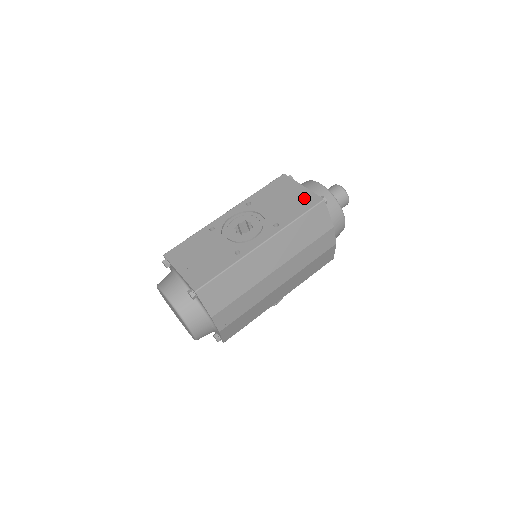
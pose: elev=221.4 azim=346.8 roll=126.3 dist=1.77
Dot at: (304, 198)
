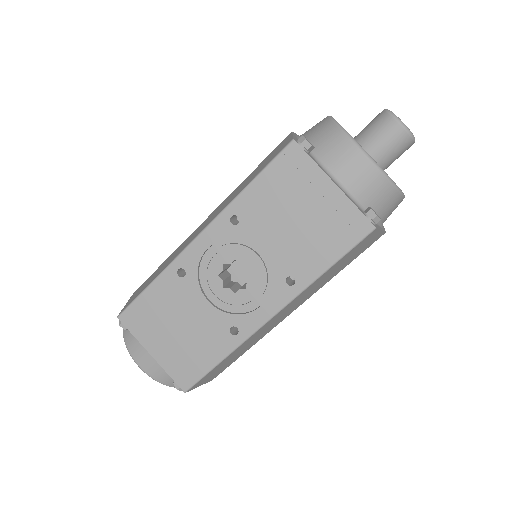
Dot at: (338, 220)
